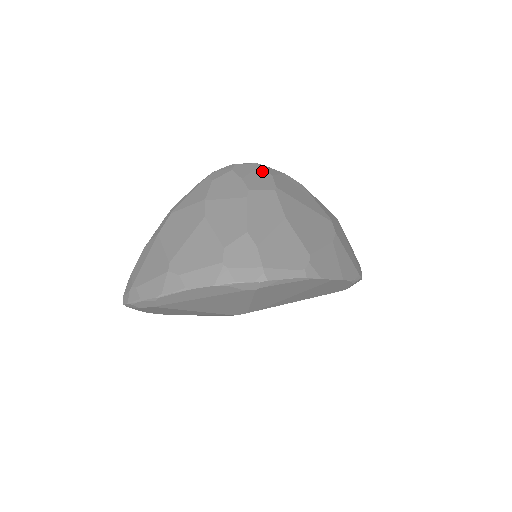
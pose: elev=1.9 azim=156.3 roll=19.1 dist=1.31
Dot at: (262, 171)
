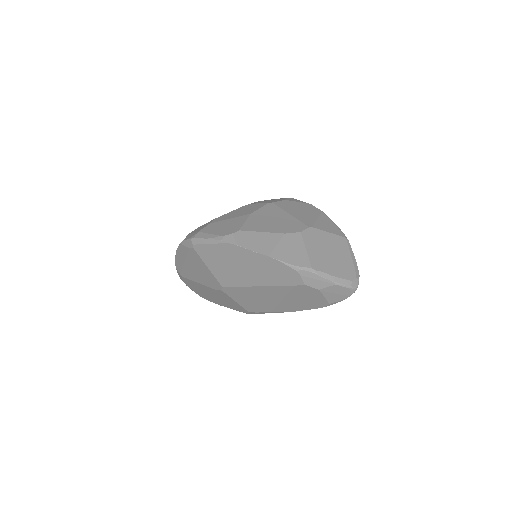
Dot at: (283, 199)
